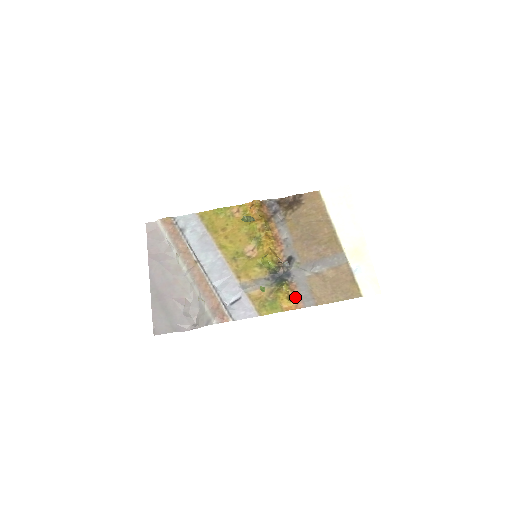
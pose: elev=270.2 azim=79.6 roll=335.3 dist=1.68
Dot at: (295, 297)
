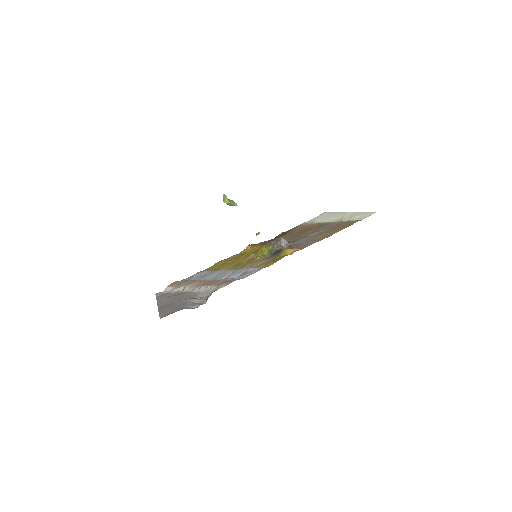
Dot at: (298, 248)
